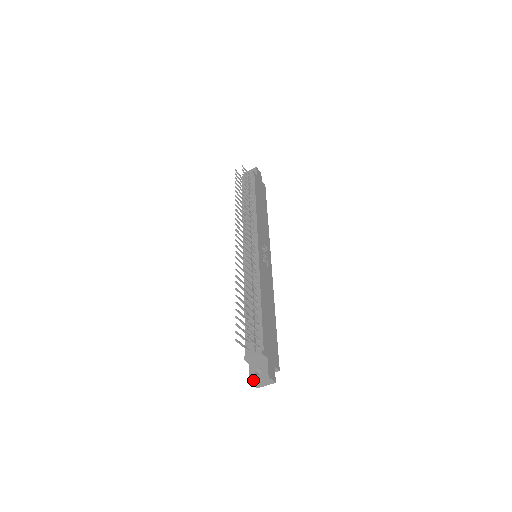
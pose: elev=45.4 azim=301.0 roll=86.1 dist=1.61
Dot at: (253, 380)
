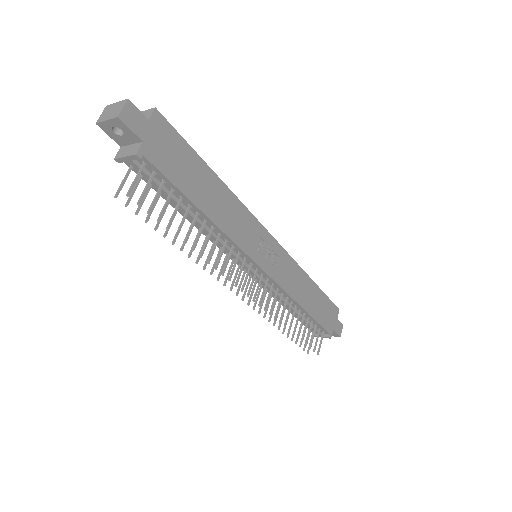
Dot at: occluded
